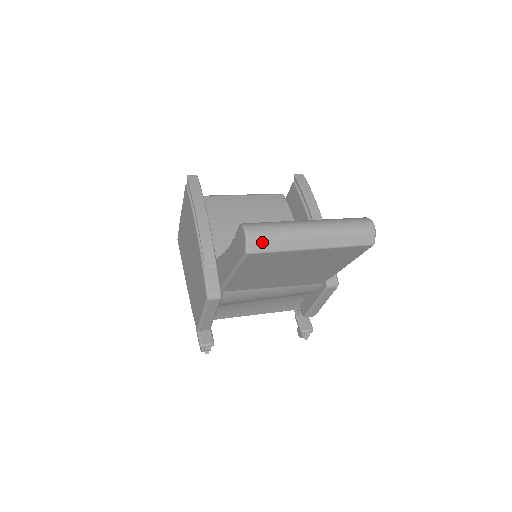
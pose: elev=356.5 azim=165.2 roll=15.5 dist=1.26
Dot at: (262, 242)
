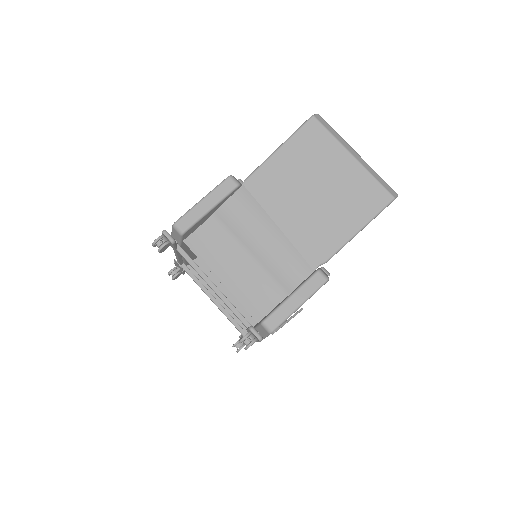
Dot at: (325, 122)
